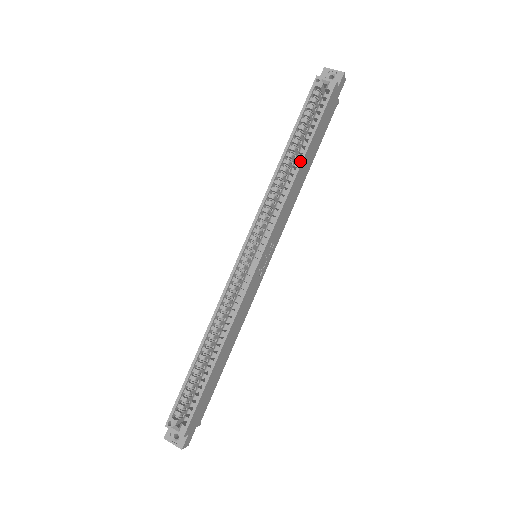
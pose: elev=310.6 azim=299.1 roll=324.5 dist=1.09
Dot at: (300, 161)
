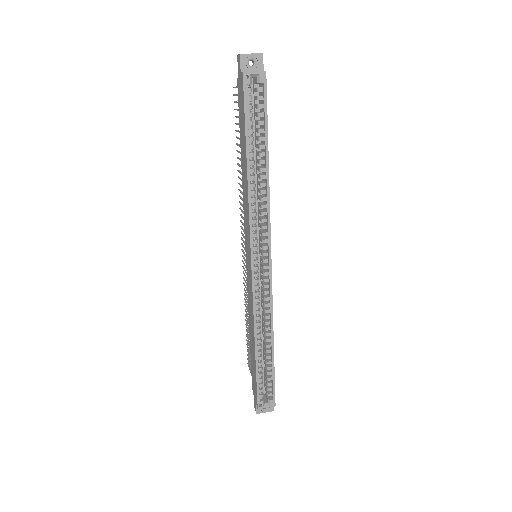
Dot at: (267, 166)
